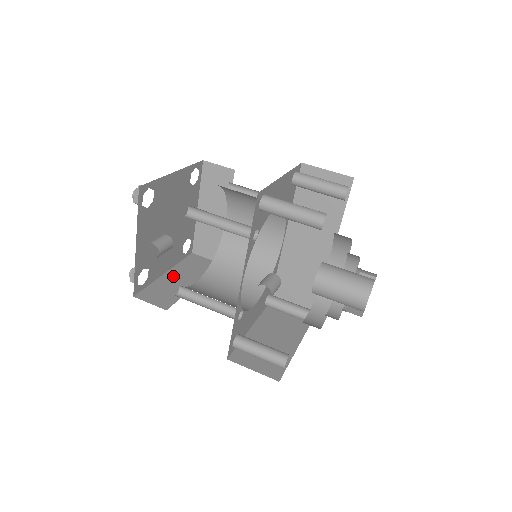
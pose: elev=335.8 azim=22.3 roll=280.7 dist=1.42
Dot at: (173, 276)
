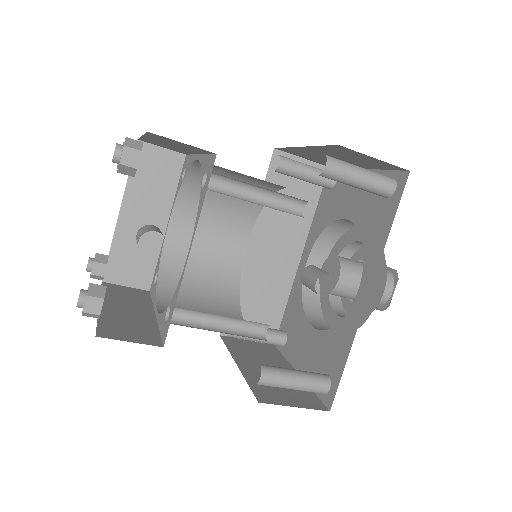
Dot at: (115, 307)
